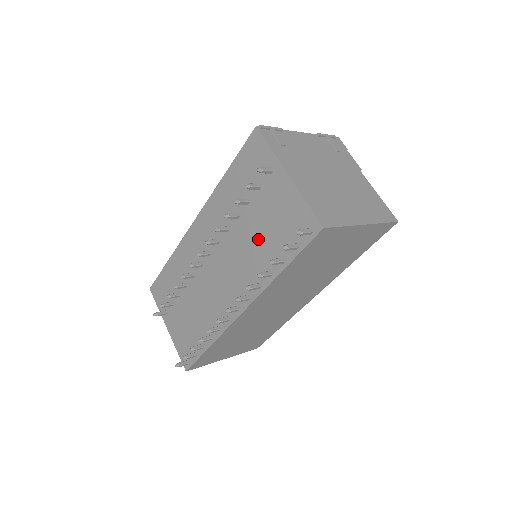
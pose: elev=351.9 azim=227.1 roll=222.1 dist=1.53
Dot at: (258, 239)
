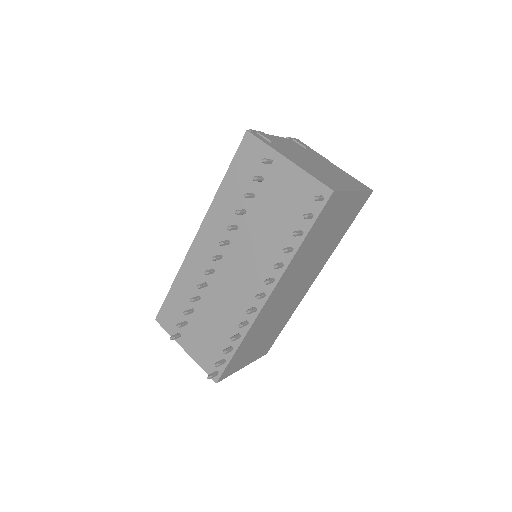
Dot at: (271, 224)
